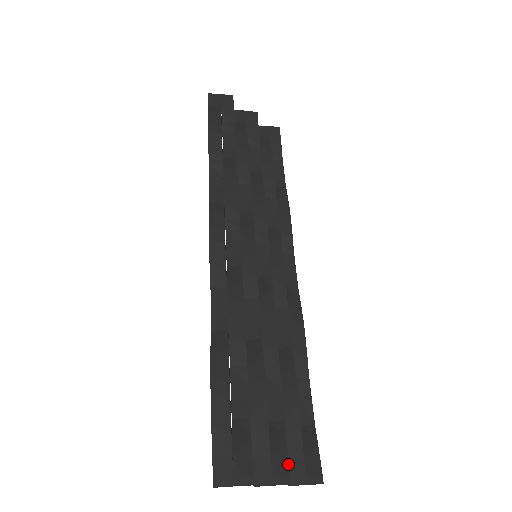
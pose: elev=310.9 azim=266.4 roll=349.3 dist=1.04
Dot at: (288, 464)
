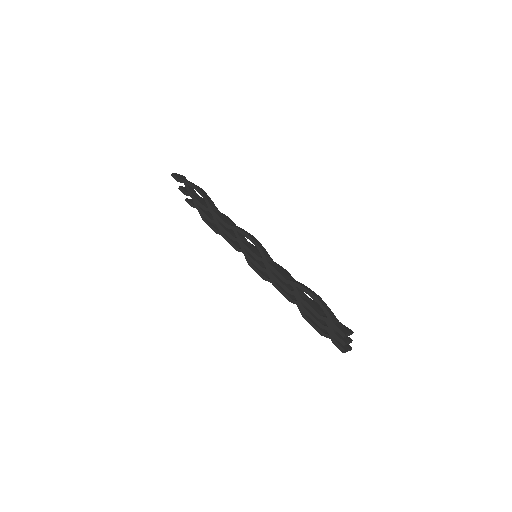
Dot at: occluded
